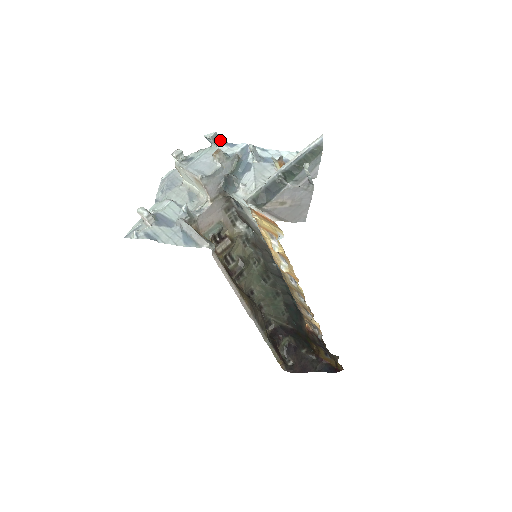
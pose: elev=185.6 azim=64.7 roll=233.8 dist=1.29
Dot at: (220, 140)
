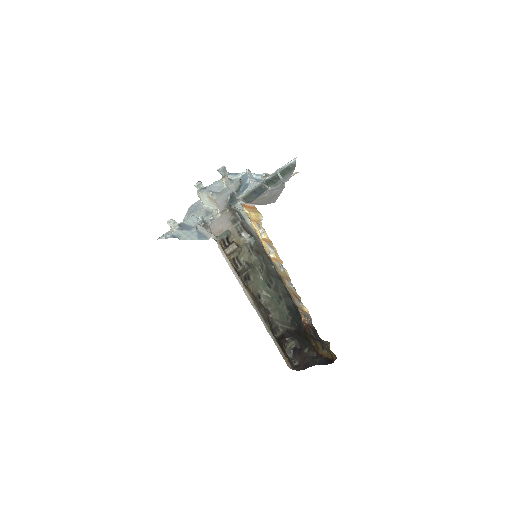
Dot at: (228, 172)
